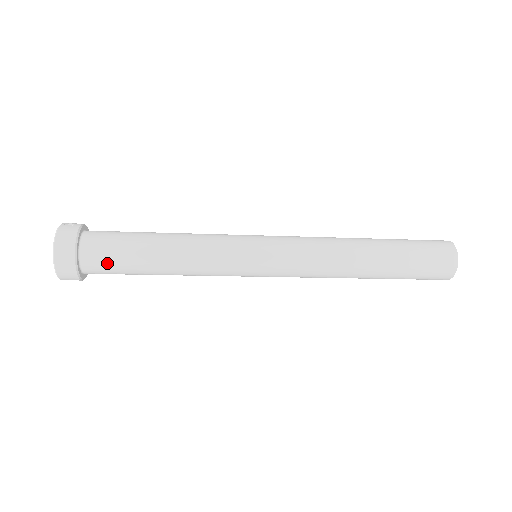
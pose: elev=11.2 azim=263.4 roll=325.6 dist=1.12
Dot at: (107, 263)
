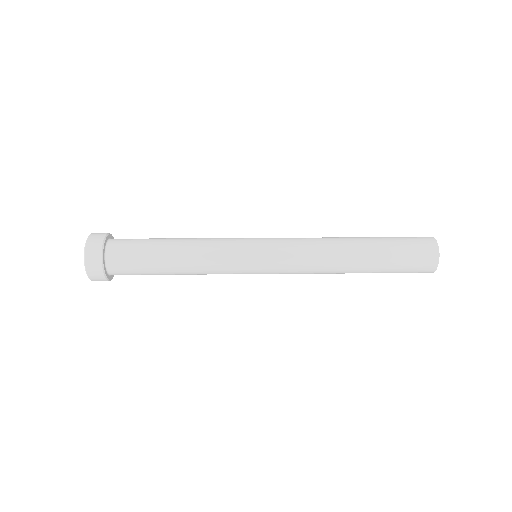
Dot at: (128, 258)
